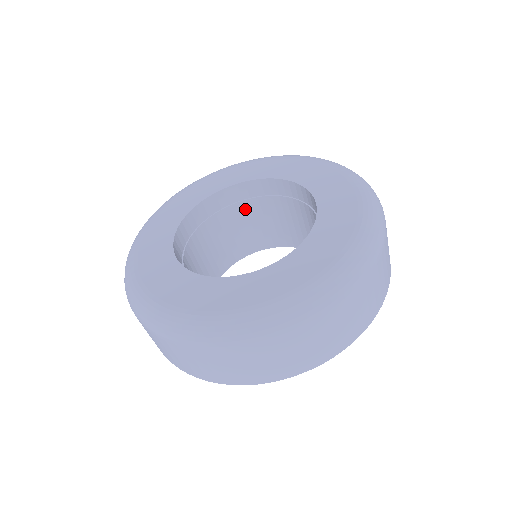
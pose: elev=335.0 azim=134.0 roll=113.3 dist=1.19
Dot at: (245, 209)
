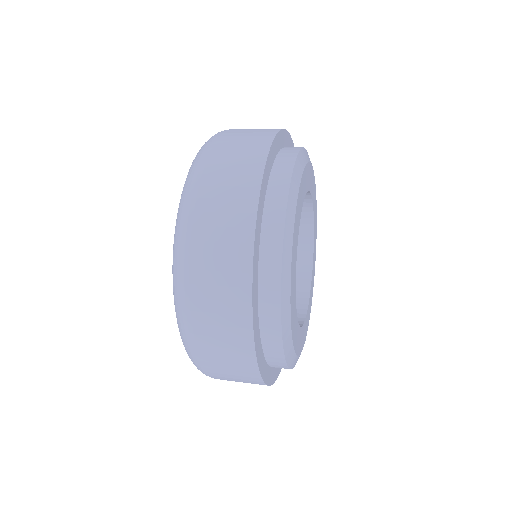
Dot at: occluded
